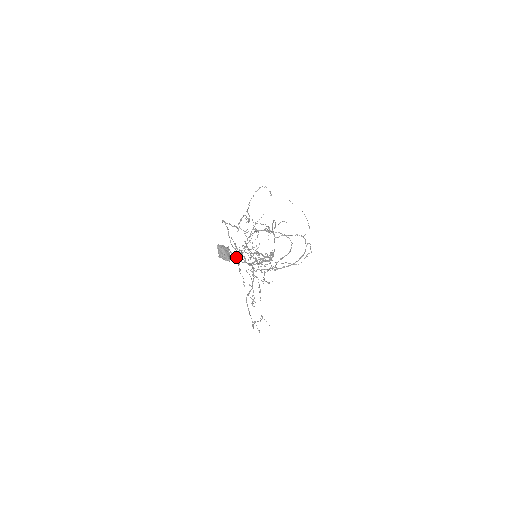
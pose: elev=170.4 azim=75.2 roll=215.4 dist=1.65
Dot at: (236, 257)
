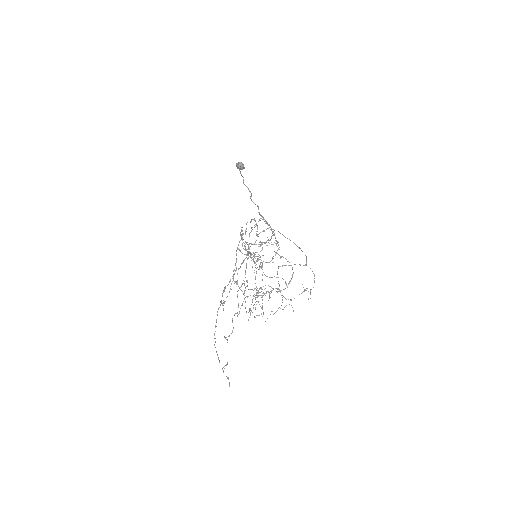
Dot at: (238, 248)
